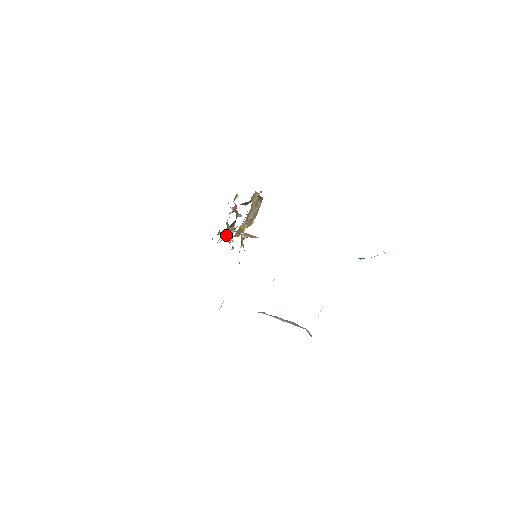
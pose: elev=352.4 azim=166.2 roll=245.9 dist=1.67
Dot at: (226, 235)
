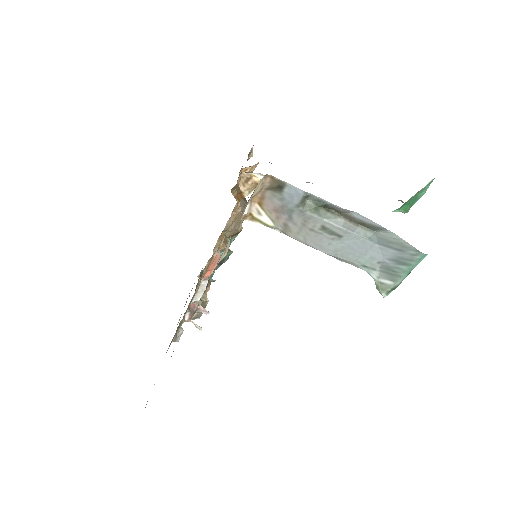
Dot at: occluded
